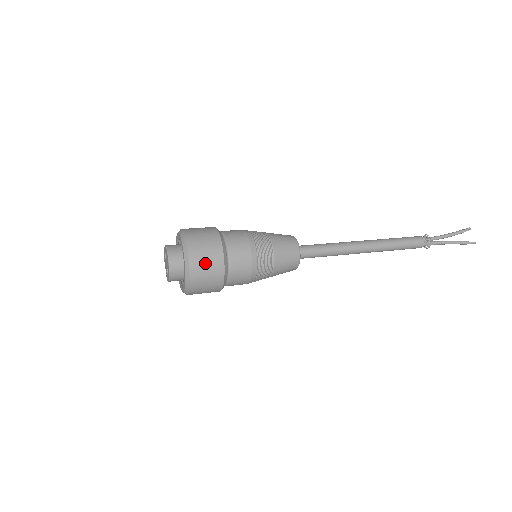
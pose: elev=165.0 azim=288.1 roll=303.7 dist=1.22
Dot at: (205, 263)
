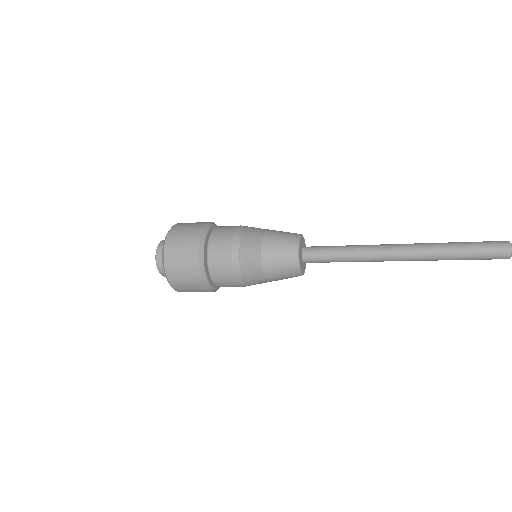
Dot at: (188, 225)
